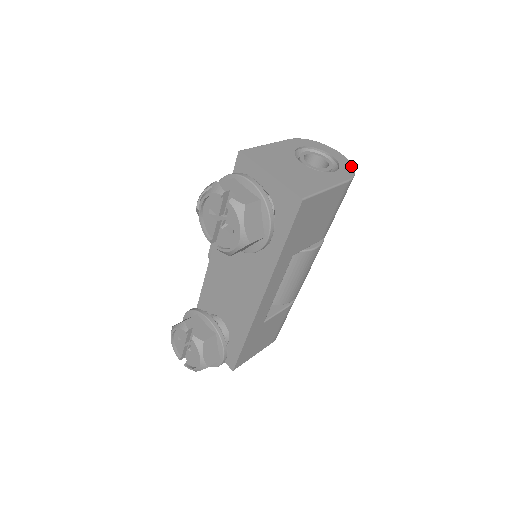
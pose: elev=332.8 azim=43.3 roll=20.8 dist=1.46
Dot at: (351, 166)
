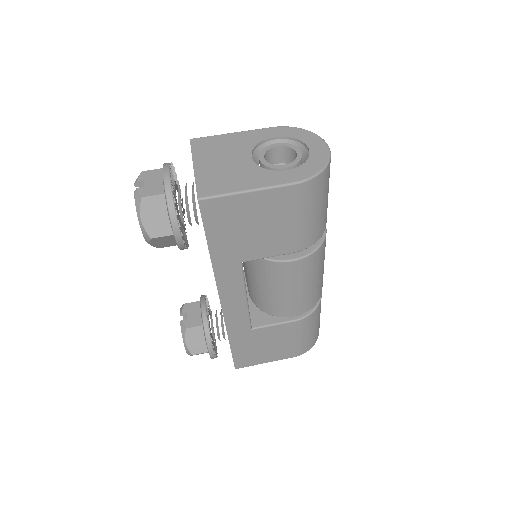
Dot at: (322, 165)
